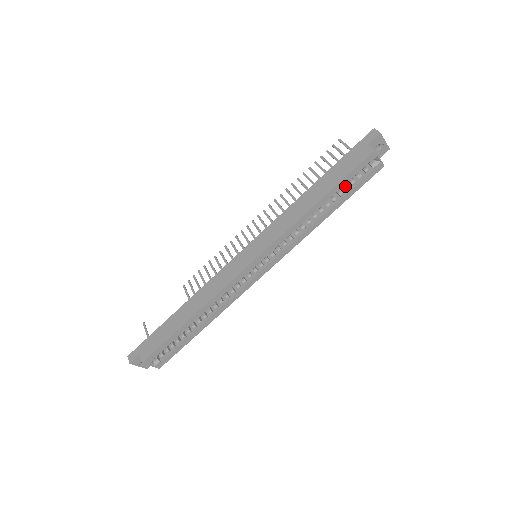
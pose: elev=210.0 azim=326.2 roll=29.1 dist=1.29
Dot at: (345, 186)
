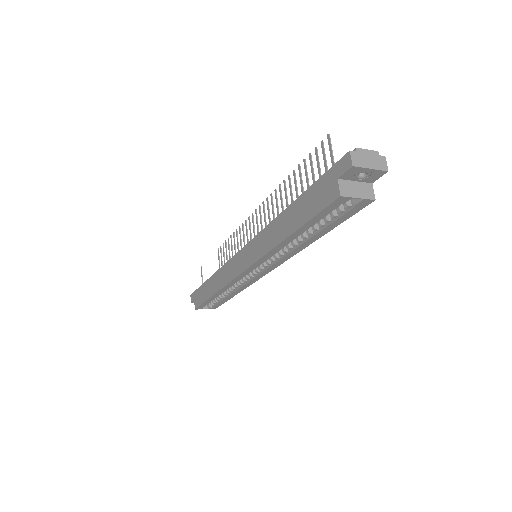
Dot at: (324, 217)
